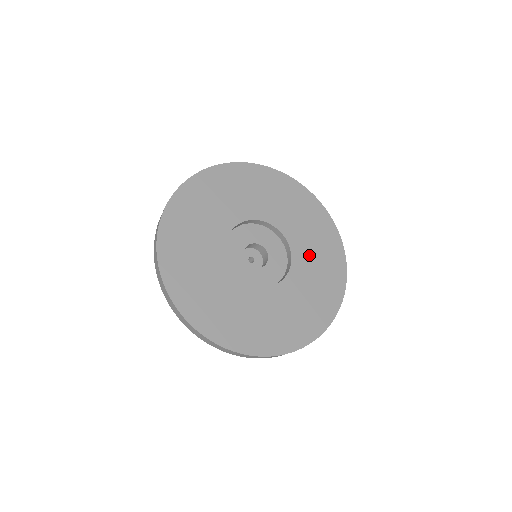
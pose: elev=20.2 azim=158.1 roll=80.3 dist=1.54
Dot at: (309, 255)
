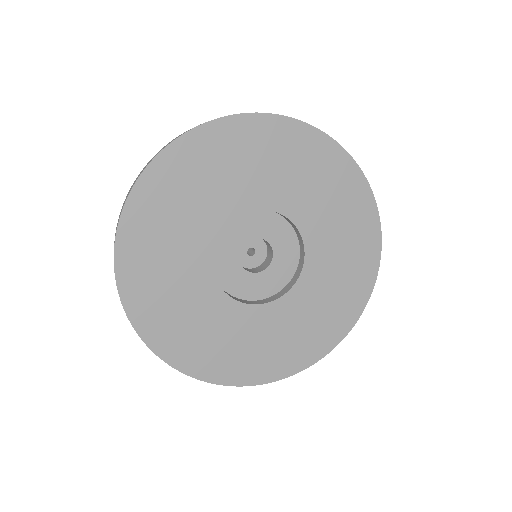
Dot at: (328, 267)
